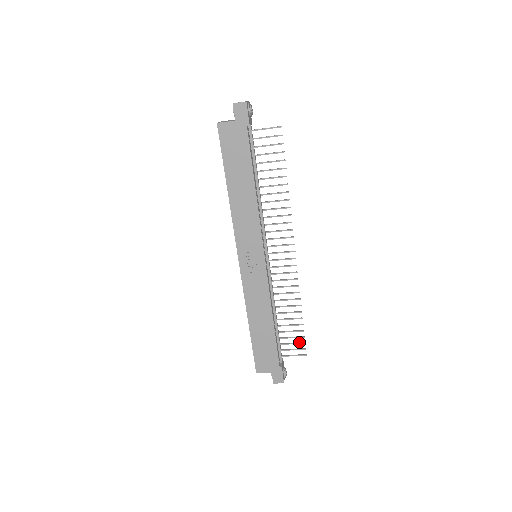
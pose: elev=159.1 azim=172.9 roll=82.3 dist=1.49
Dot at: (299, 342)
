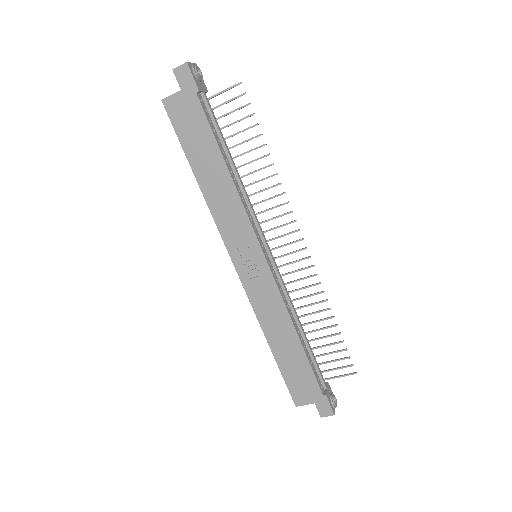
Dot at: occluded
